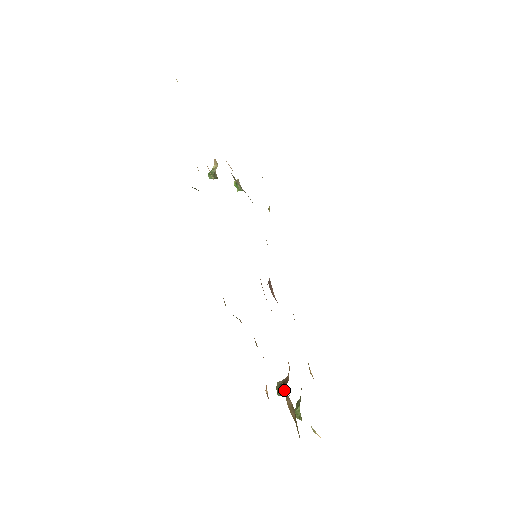
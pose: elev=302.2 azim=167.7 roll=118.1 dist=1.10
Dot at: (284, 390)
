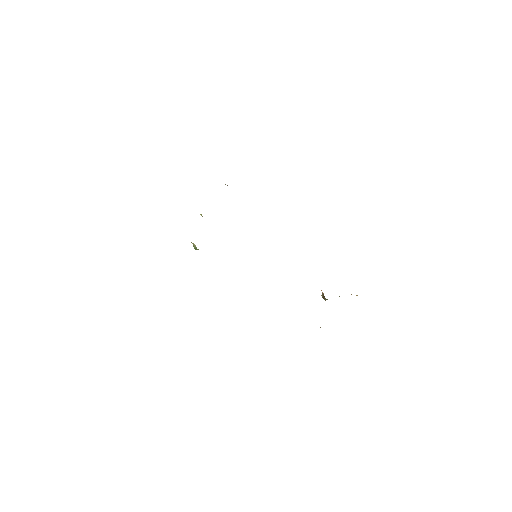
Dot at: occluded
